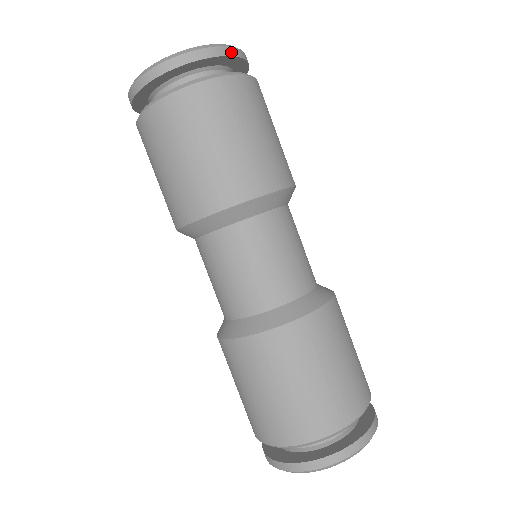
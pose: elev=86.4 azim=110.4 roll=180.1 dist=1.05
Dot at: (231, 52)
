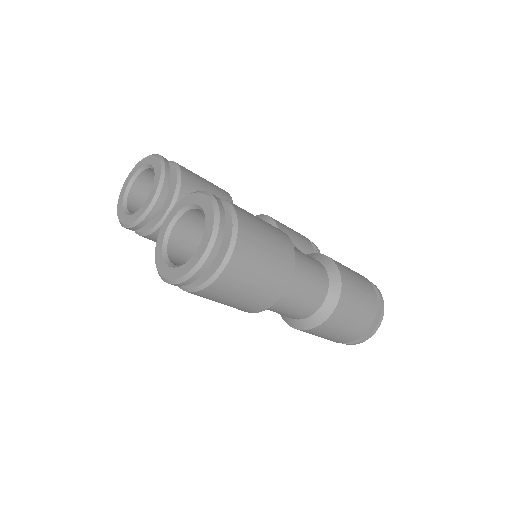
Dot at: (223, 219)
